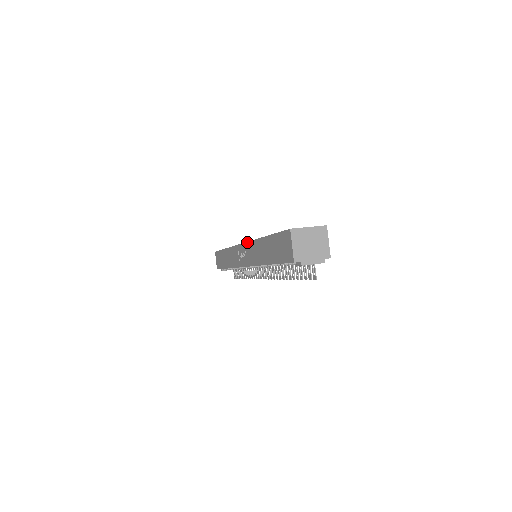
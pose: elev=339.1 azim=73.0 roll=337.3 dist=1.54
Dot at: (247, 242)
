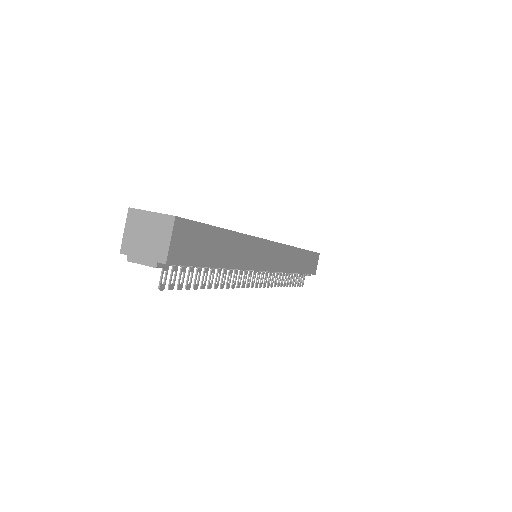
Dot at: occluded
